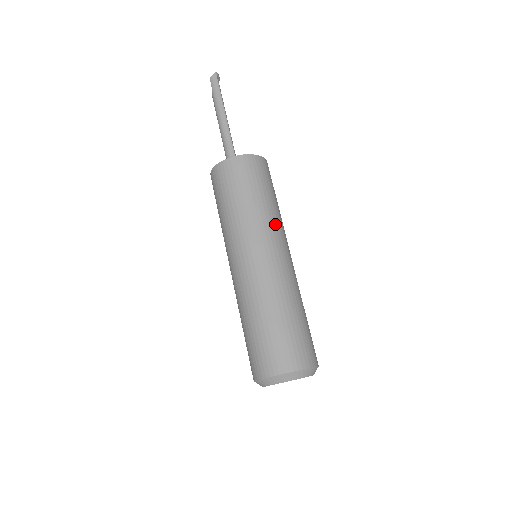
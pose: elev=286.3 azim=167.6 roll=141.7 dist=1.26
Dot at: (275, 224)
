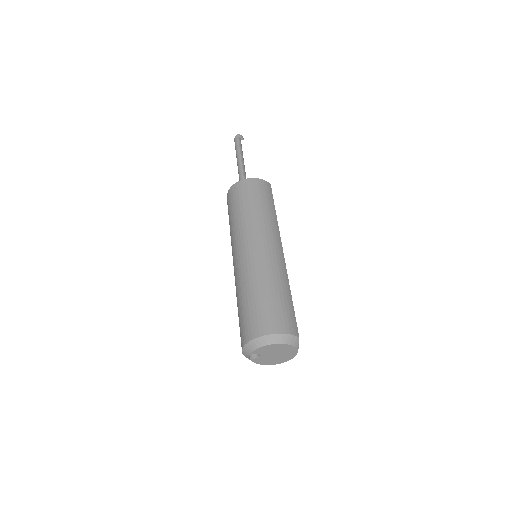
Dot at: (261, 224)
